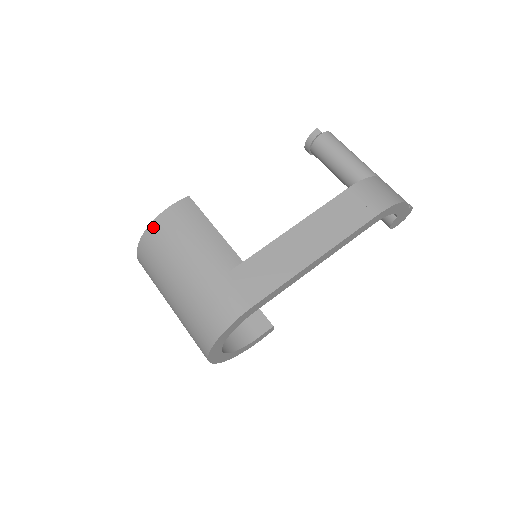
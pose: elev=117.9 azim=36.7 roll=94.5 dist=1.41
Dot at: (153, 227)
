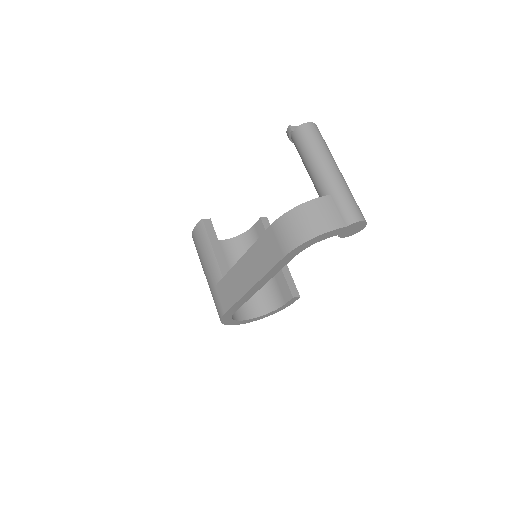
Dot at: (193, 240)
